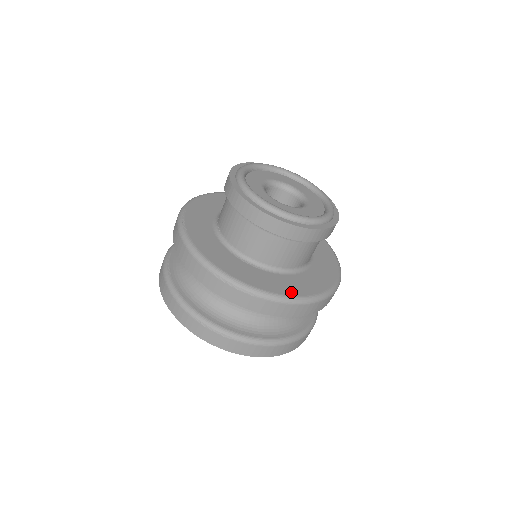
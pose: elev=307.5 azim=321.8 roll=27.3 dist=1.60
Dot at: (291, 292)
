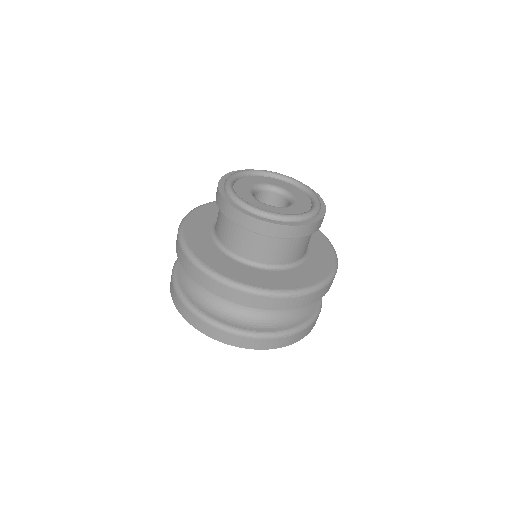
Dot at: (322, 275)
